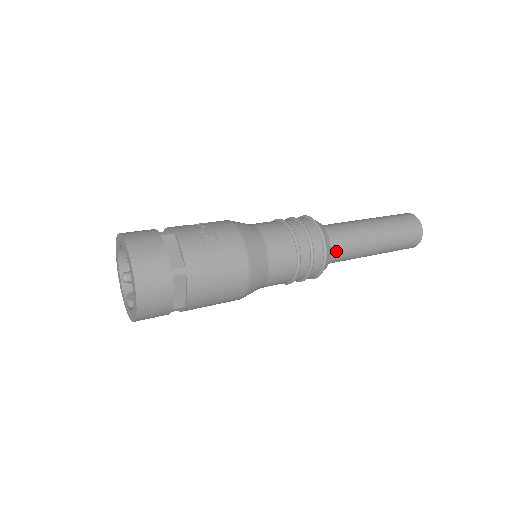
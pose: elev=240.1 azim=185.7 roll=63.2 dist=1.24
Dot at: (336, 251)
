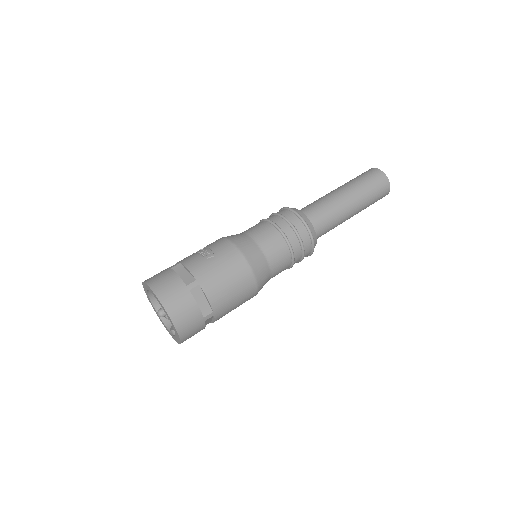
Dot at: (318, 222)
